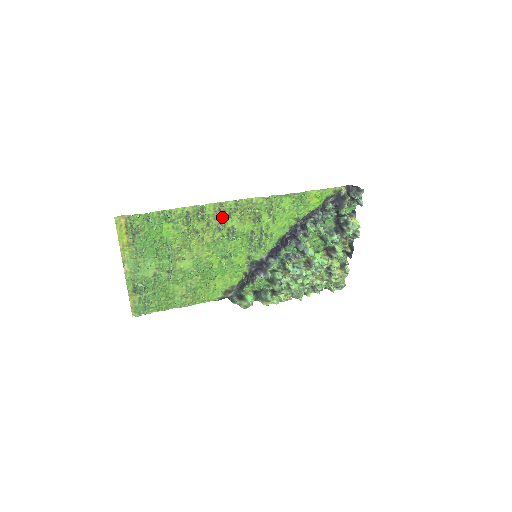
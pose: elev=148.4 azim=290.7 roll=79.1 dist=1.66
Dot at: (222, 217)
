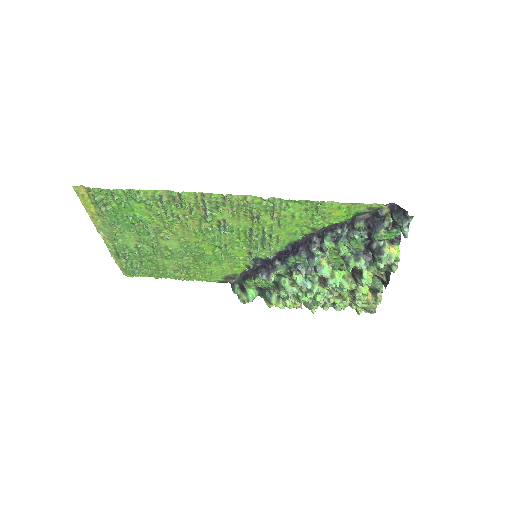
Dot at: (207, 209)
